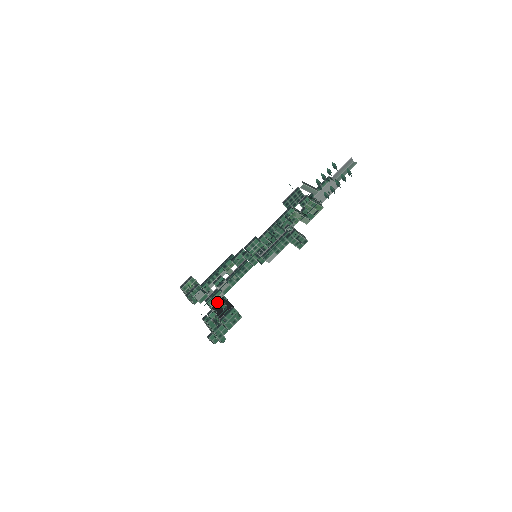
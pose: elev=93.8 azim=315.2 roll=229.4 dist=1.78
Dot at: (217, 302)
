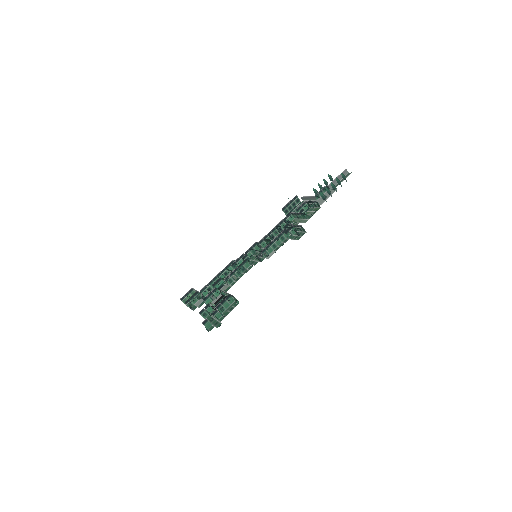
Dot at: (216, 301)
